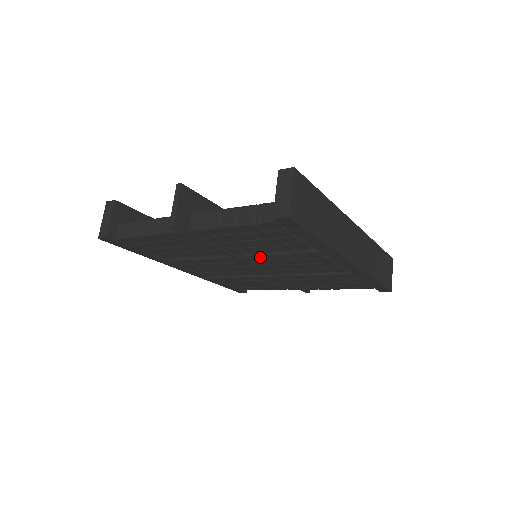
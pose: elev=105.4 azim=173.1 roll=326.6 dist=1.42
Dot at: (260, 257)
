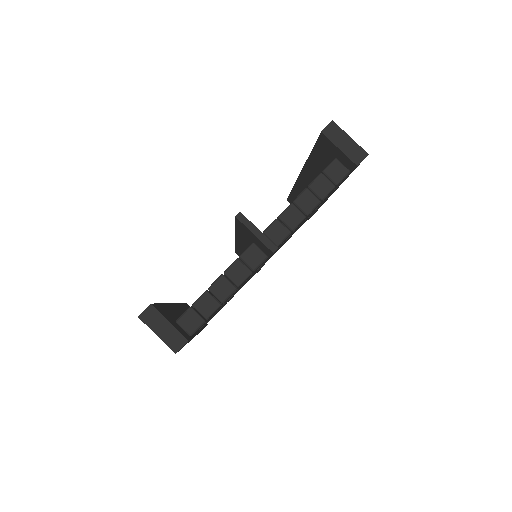
Dot at: occluded
